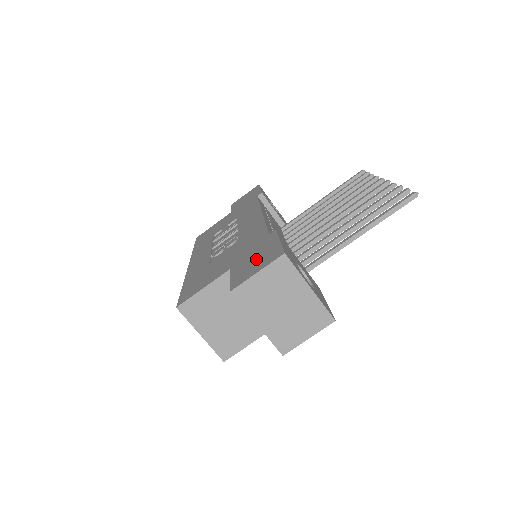
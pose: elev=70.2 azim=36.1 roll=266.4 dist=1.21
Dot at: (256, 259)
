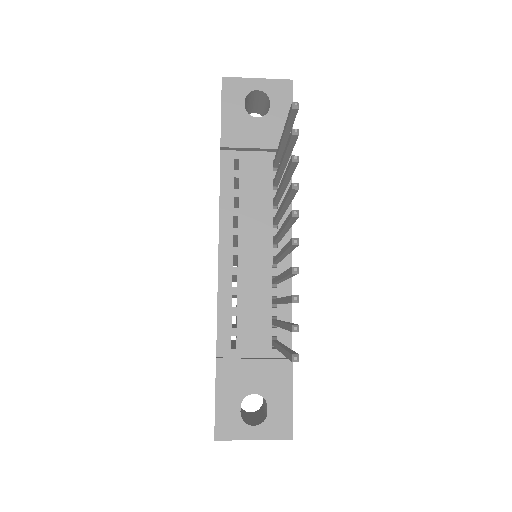
Dot at: occluded
